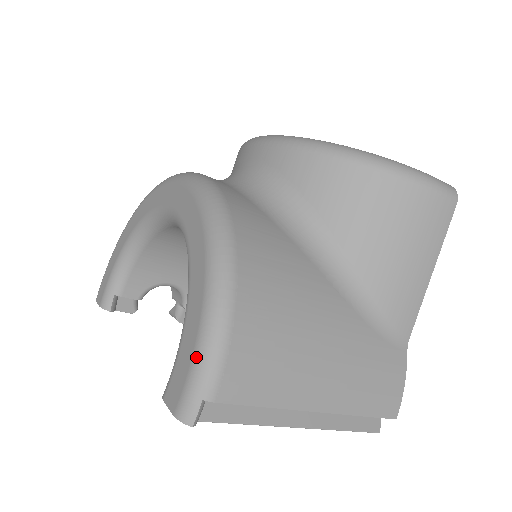
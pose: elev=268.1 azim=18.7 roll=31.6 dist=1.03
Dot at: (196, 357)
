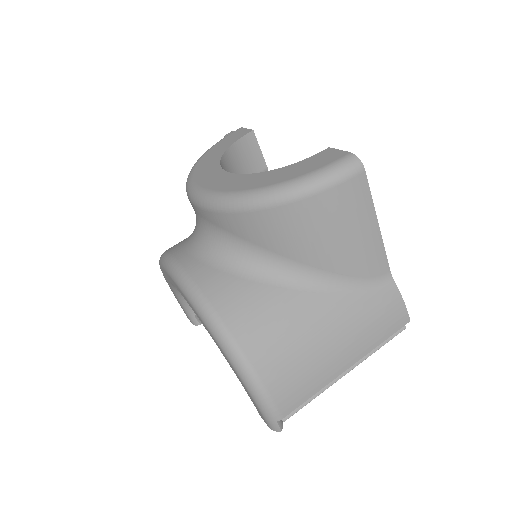
Dot at: (257, 406)
